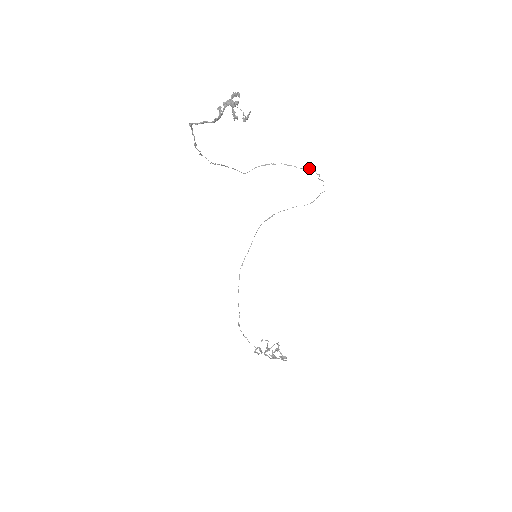
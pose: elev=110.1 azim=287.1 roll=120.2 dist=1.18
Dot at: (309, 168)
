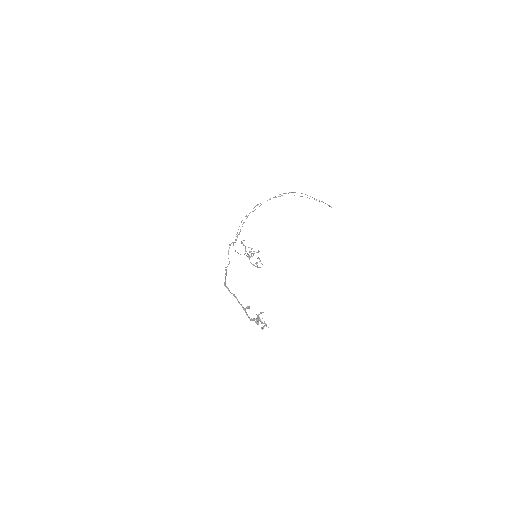
Dot at: occluded
